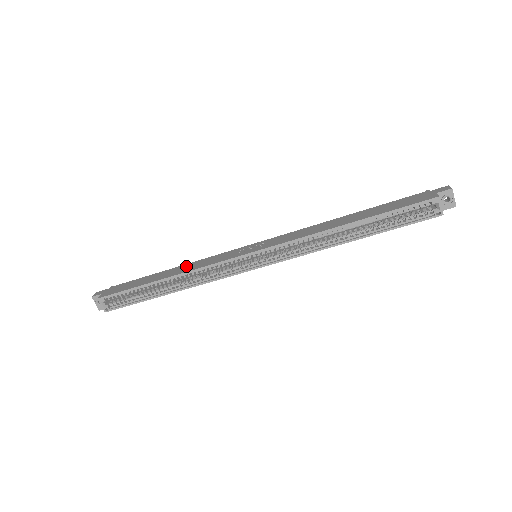
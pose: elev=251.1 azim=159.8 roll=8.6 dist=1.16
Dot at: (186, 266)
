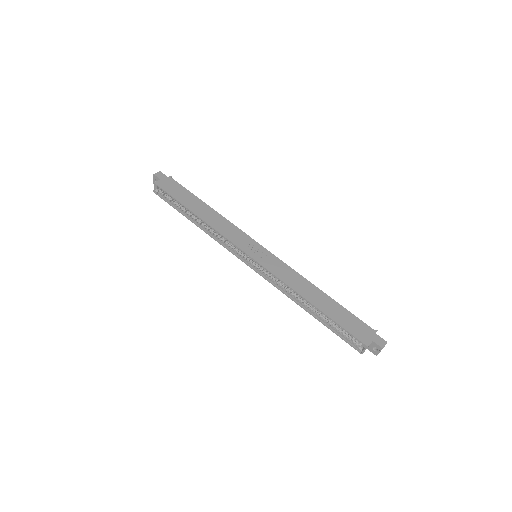
Dot at: (216, 217)
